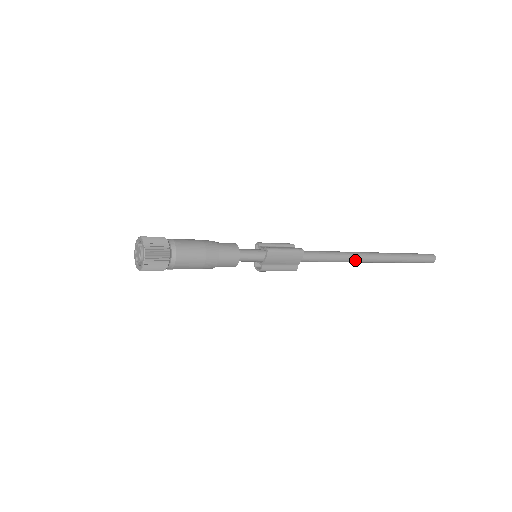
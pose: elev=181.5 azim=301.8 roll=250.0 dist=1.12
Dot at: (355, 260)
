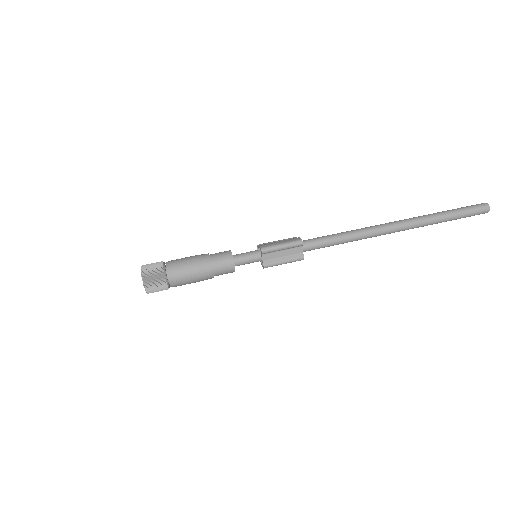
Dot at: occluded
